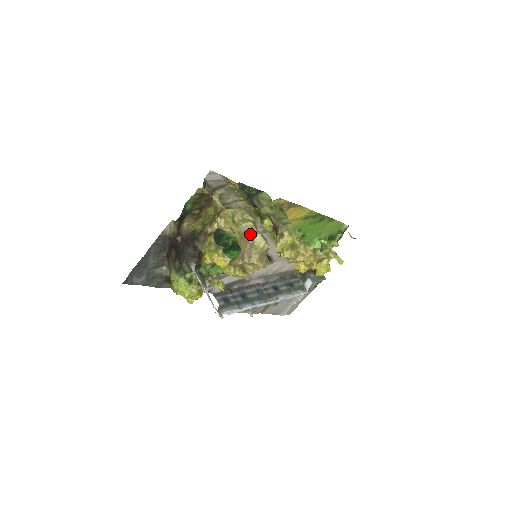
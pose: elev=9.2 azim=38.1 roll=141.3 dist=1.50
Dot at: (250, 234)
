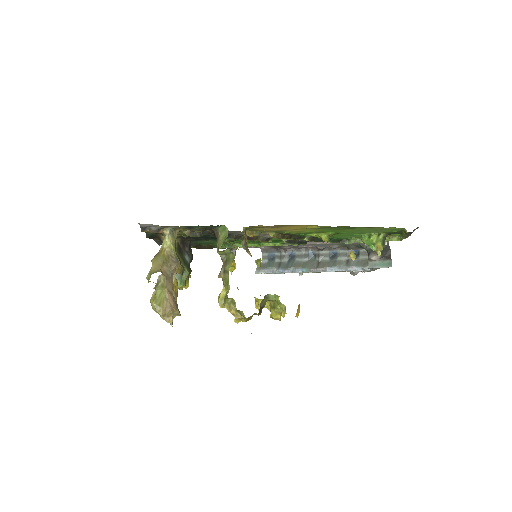
Dot at: (151, 299)
